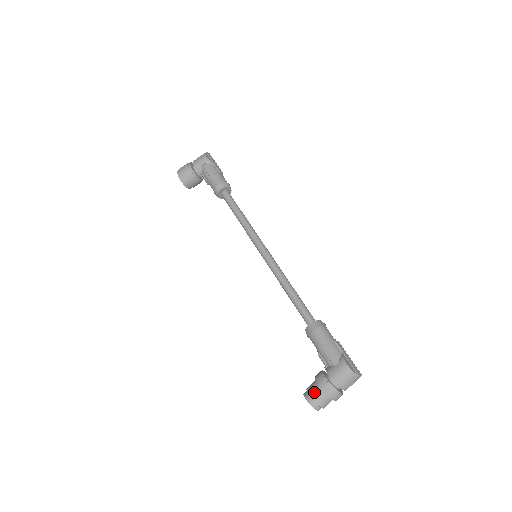
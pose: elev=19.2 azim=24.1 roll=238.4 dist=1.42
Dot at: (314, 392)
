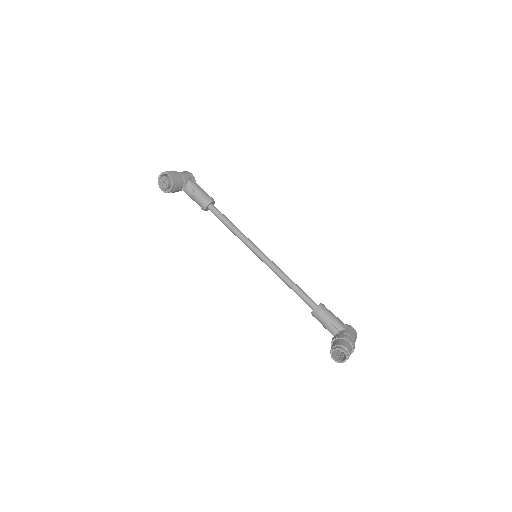
Dot at: (346, 344)
